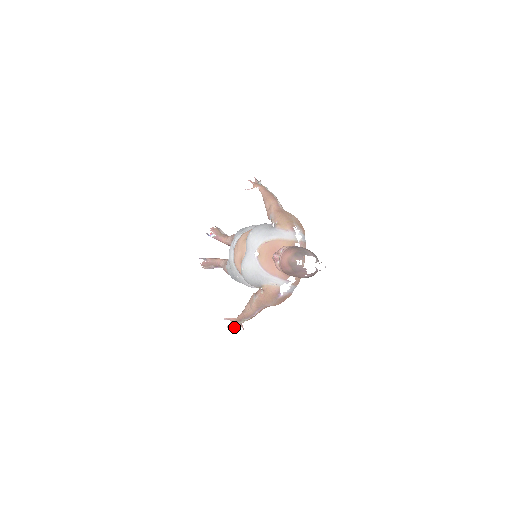
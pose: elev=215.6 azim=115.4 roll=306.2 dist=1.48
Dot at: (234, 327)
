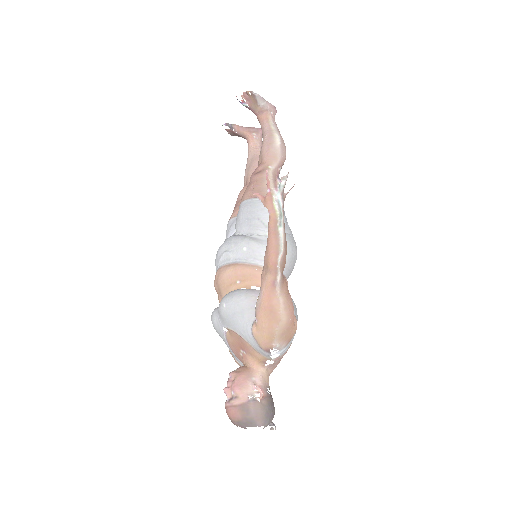
Dot at: occluded
